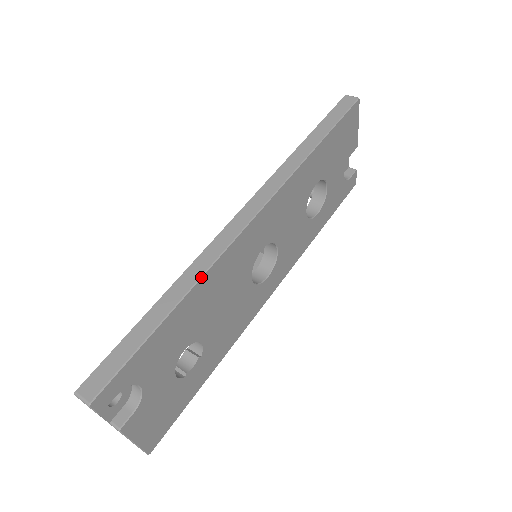
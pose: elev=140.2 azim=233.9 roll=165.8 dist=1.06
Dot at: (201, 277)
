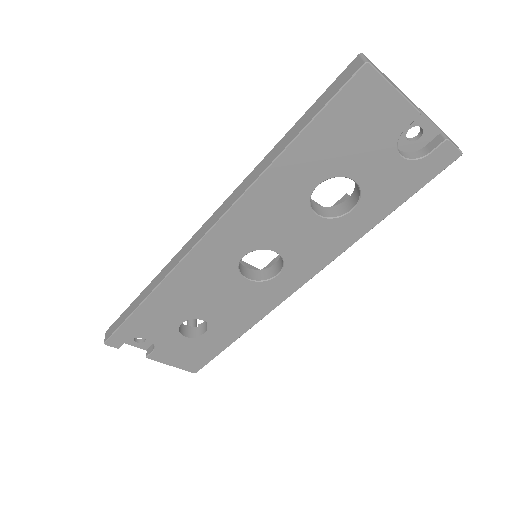
Dot at: (160, 283)
